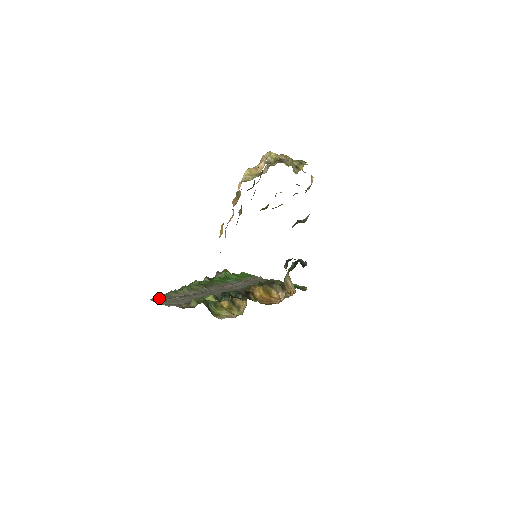
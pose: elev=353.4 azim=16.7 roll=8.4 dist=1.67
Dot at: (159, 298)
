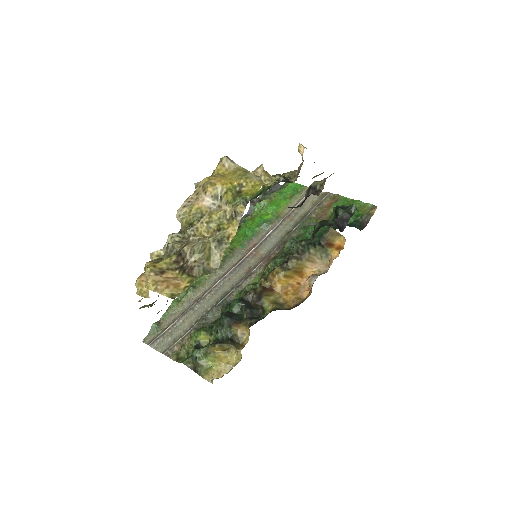
Dot at: (154, 332)
